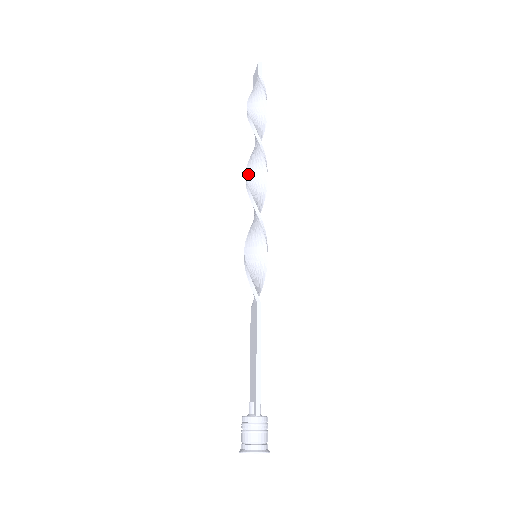
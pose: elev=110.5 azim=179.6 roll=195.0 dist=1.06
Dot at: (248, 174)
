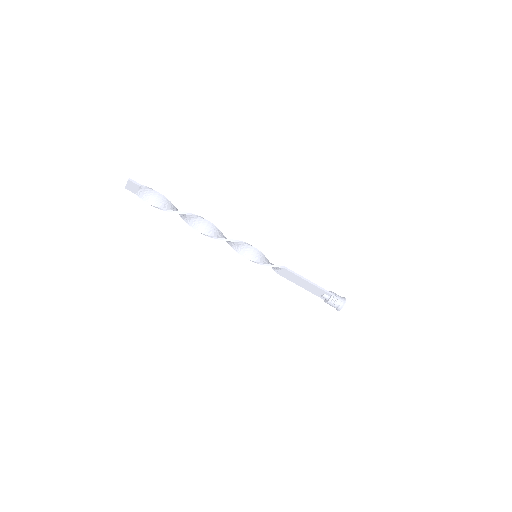
Dot at: (206, 233)
